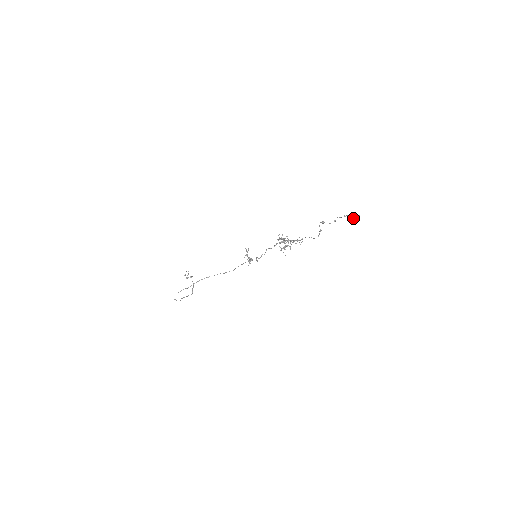
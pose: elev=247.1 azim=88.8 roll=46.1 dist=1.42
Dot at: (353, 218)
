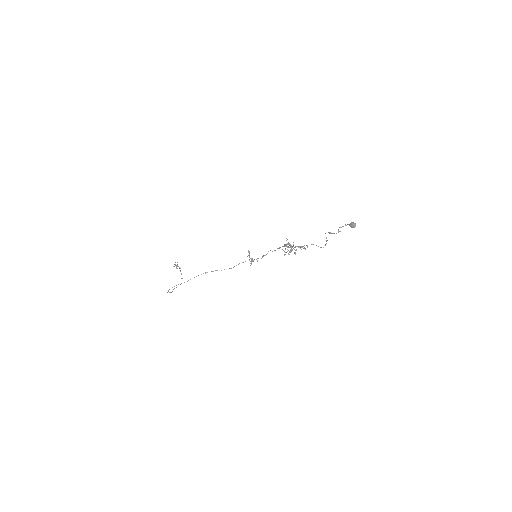
Dot at: (350, 225)
